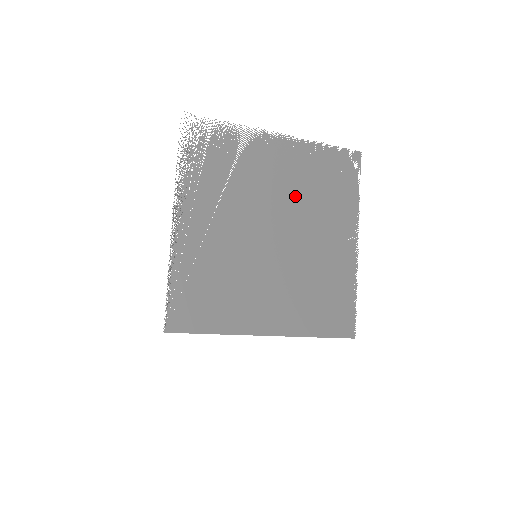
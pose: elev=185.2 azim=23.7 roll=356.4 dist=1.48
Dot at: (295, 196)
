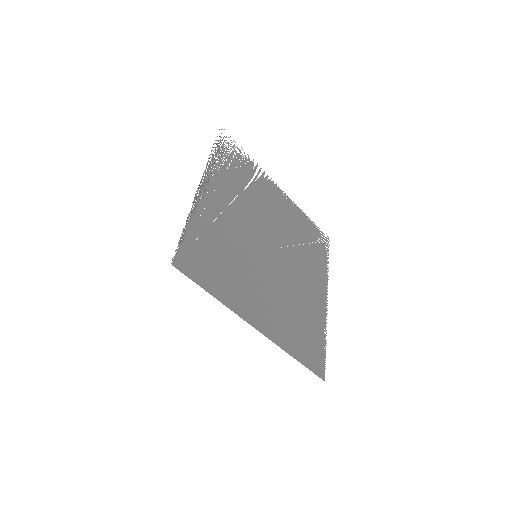
Dot at: (287, 234)
